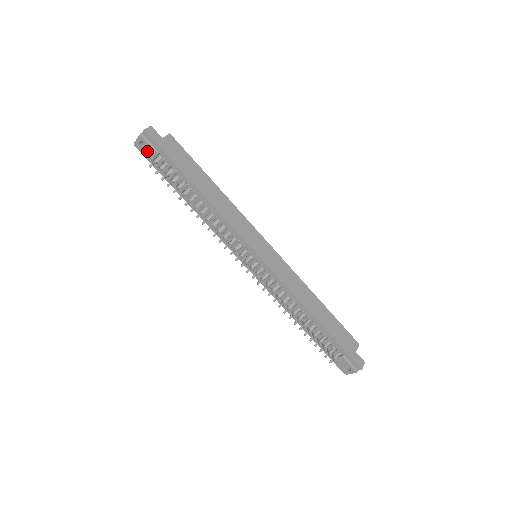
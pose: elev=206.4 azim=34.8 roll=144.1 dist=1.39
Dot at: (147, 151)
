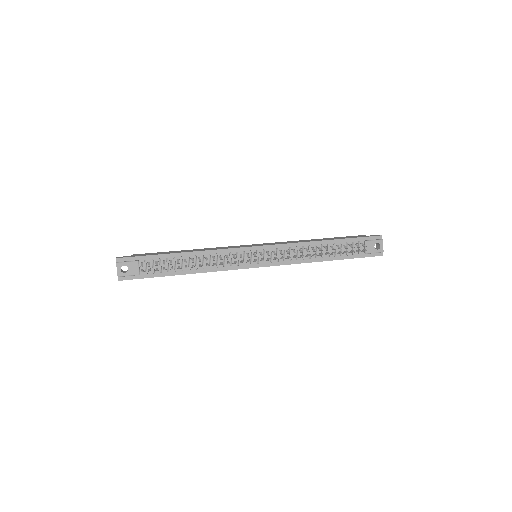
Dot at: (130, 270)
